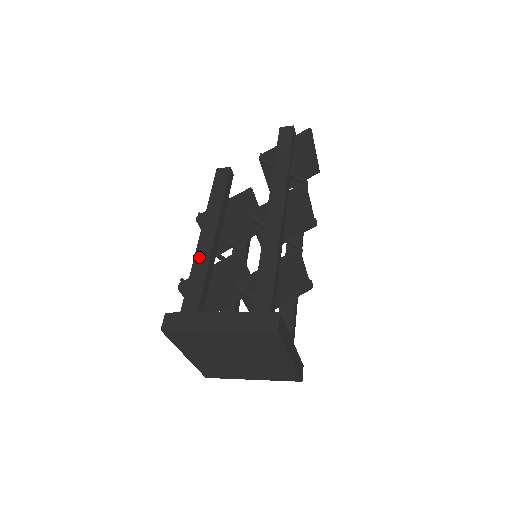
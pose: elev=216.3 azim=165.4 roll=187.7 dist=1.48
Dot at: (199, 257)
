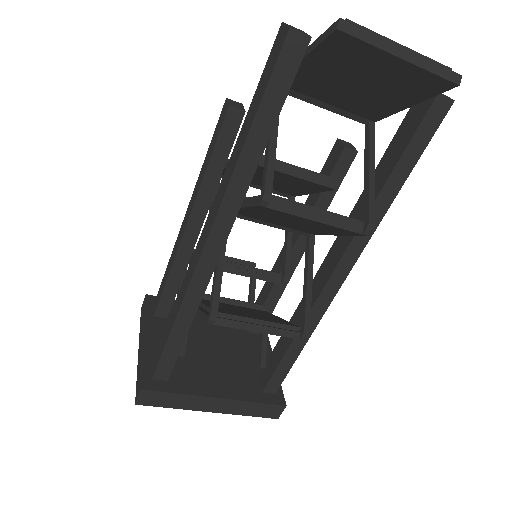
Dot at: (174, 248)
